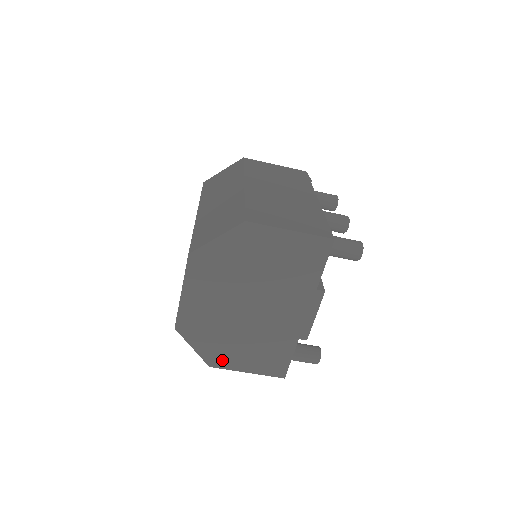
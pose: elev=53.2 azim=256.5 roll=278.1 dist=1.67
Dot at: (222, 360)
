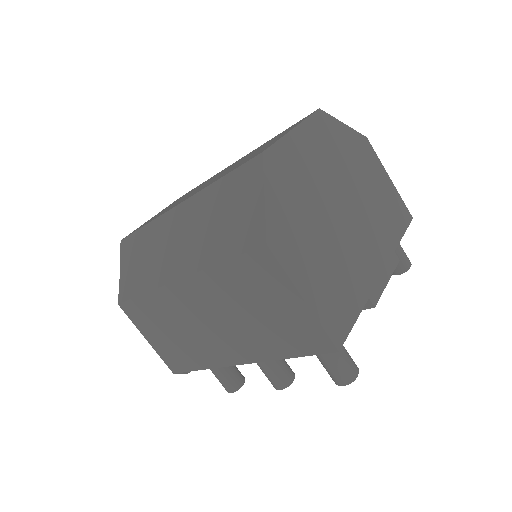
Dot at: (286, 249)
